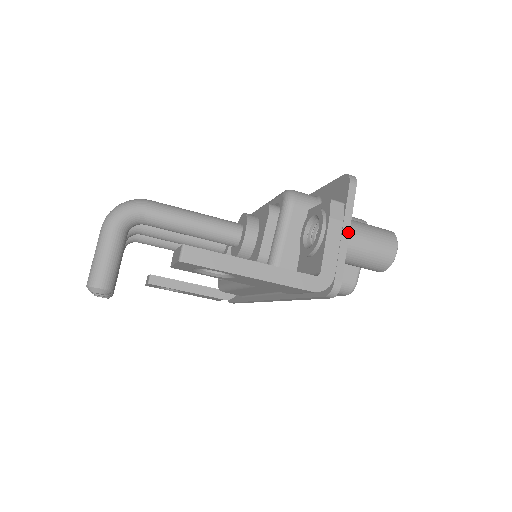
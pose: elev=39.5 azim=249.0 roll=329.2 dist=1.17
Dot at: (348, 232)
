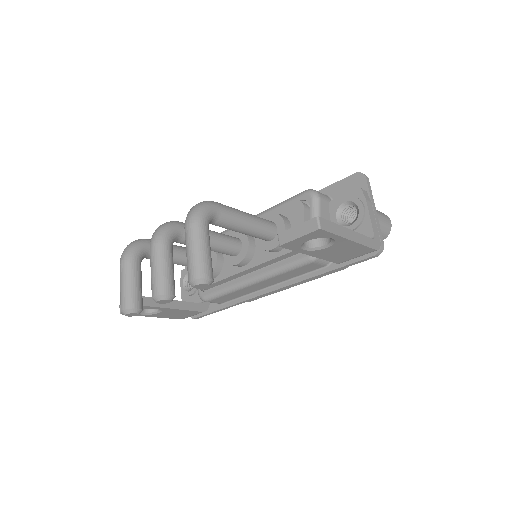
Dot at: (375, 210)
